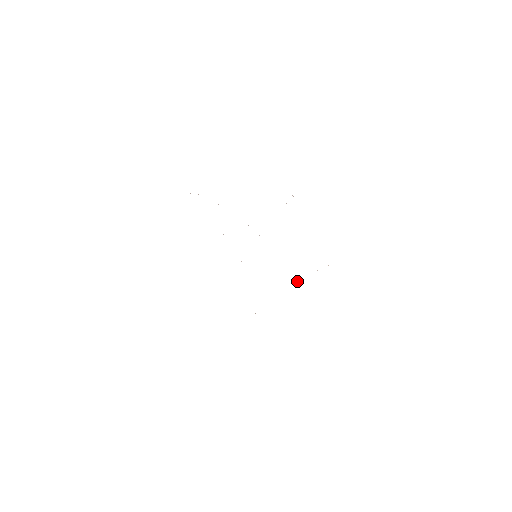
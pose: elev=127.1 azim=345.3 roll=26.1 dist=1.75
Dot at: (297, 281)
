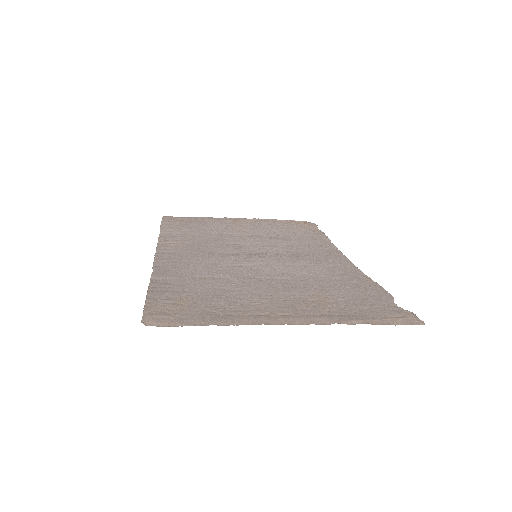
Dot at: (280, 238)
